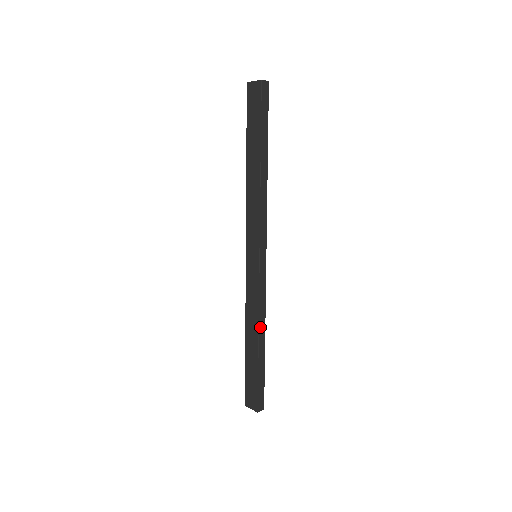
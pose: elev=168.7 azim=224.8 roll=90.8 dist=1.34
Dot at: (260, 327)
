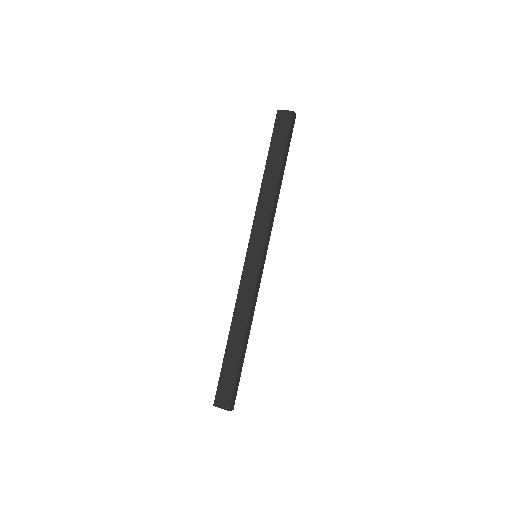
Dot at: (249, 322)
